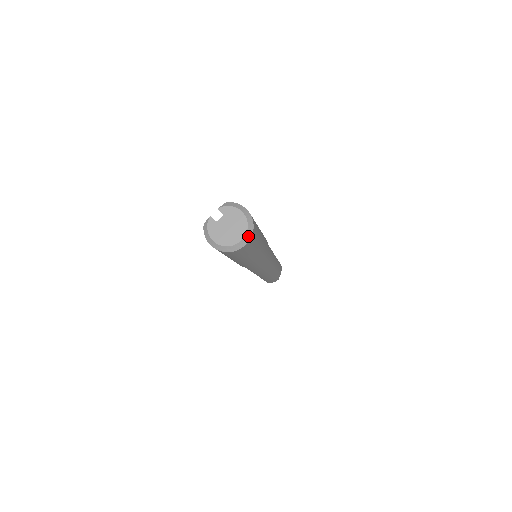
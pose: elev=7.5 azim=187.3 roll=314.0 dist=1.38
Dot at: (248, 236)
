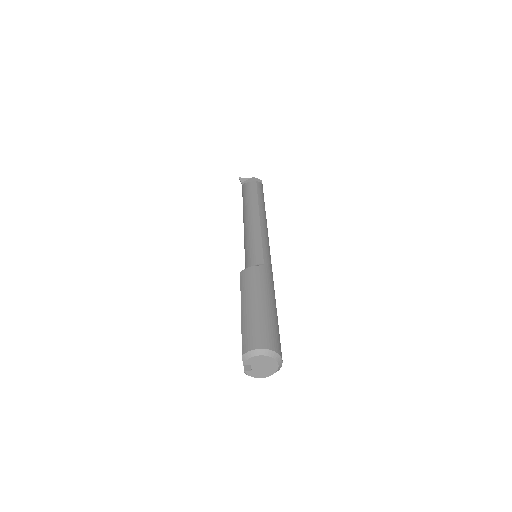
Dot at: (279, 359)
